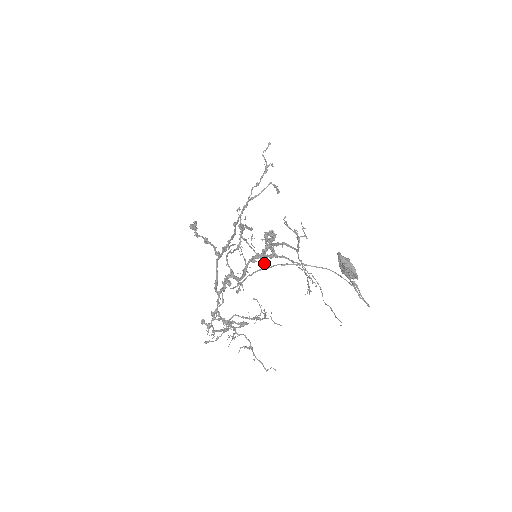
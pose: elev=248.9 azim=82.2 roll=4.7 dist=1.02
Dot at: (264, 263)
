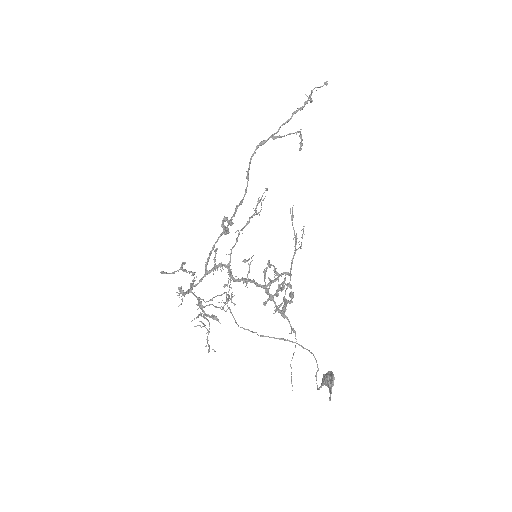
Dot at: (267, 301)
